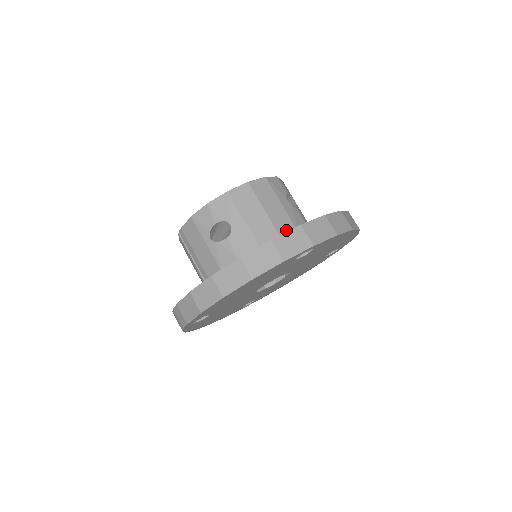
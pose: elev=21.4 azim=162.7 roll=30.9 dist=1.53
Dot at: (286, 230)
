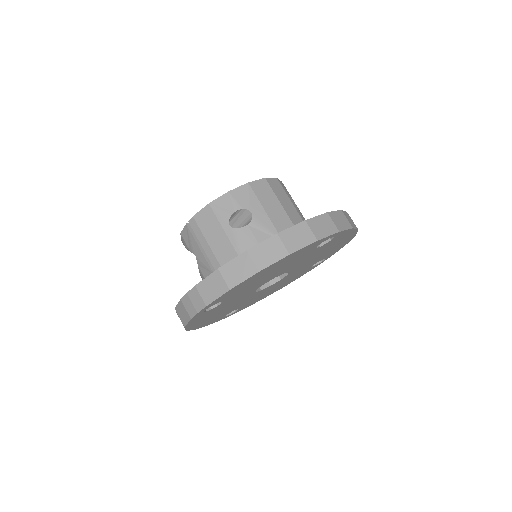
Dot at: occluded
